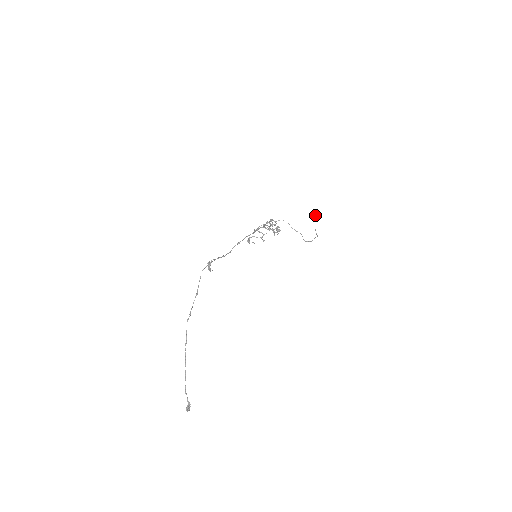
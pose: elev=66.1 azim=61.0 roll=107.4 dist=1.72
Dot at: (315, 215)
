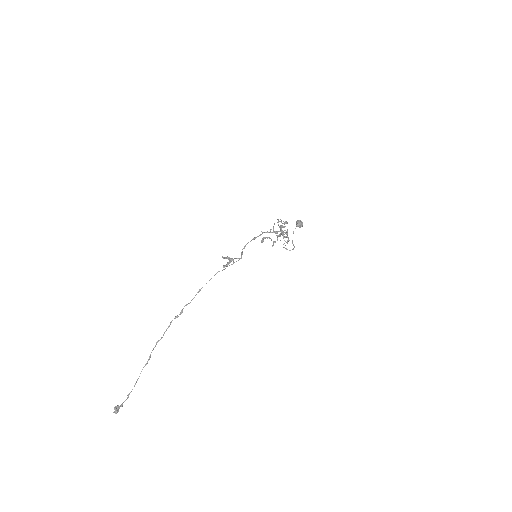
Dot at: (302, 223)
